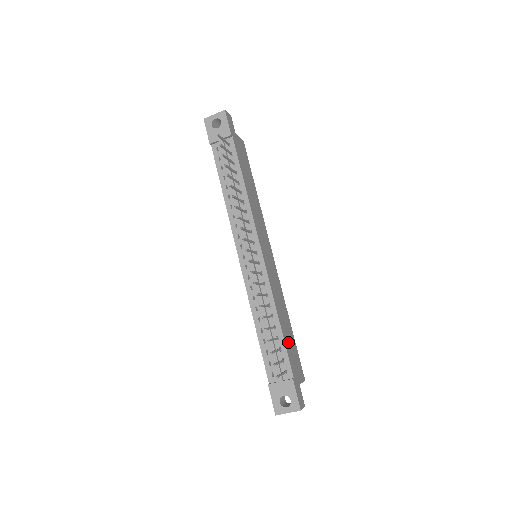
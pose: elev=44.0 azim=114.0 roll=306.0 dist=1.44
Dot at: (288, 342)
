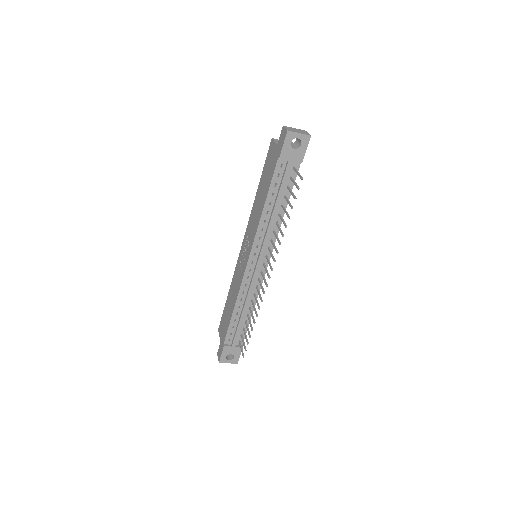
Dot at: occluded
